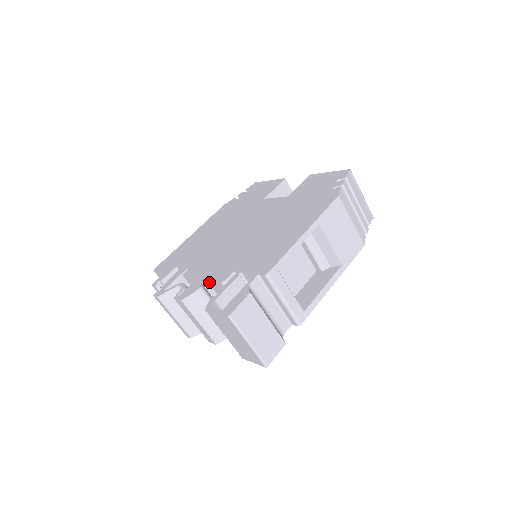
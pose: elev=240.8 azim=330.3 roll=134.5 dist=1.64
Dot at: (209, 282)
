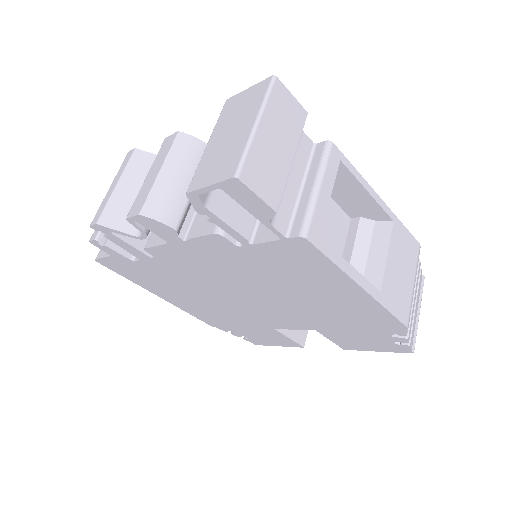
Dot at: occluded
